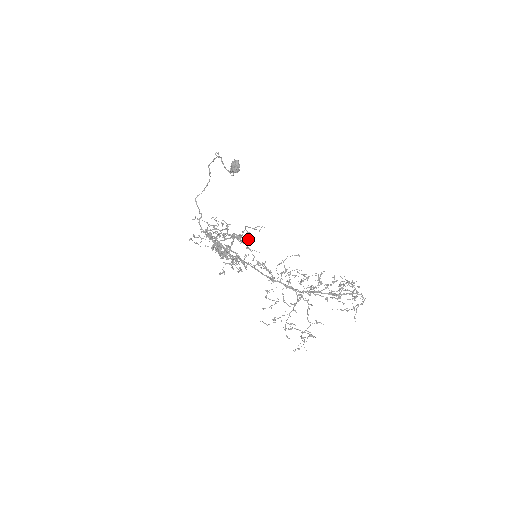
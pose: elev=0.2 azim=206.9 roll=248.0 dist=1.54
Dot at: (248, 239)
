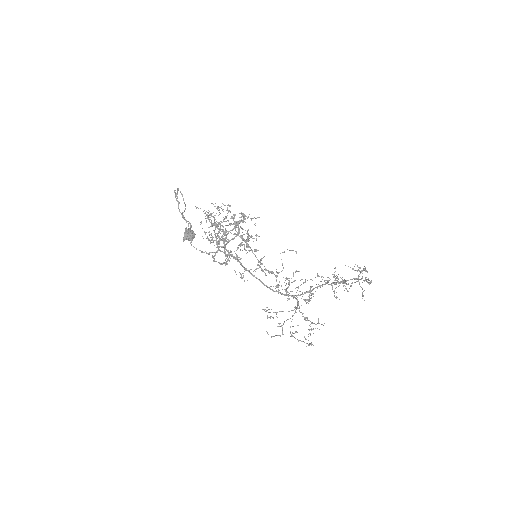
Dot at: occluded
